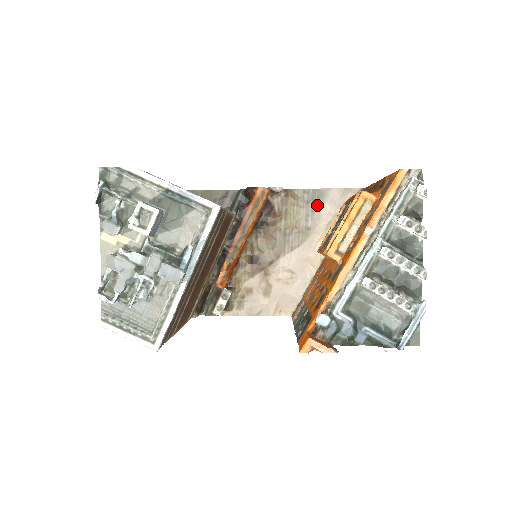
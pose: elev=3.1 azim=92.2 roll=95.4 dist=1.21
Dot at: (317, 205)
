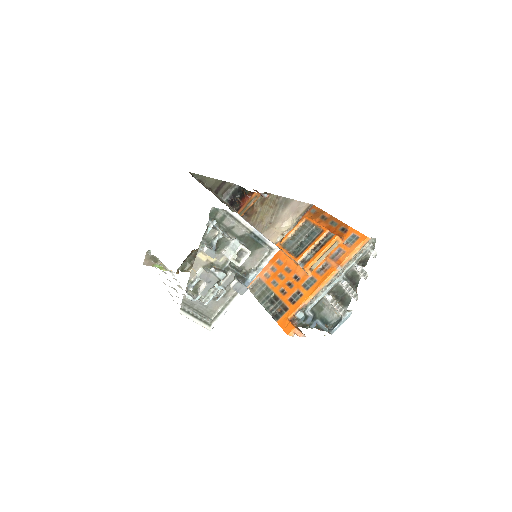
Dot at: (282, 209)
